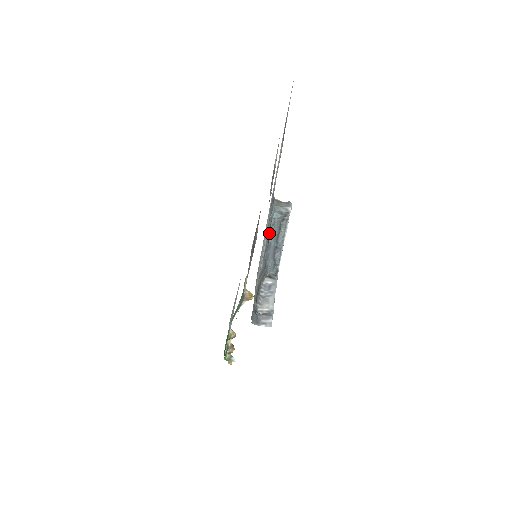
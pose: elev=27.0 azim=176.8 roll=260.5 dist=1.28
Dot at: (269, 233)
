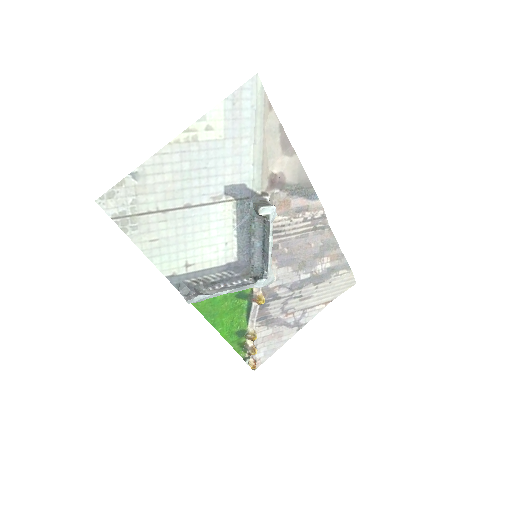
Dot at: (250, 230)
